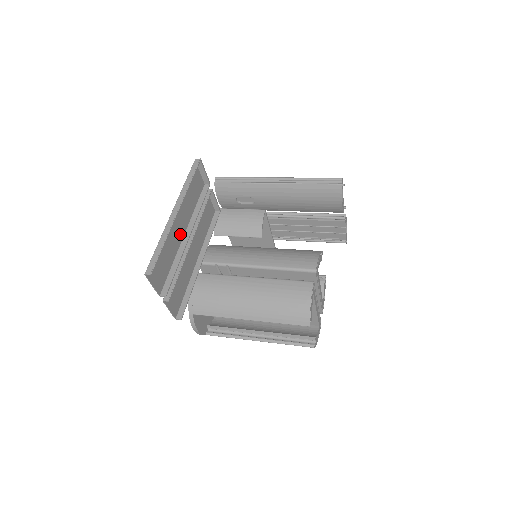
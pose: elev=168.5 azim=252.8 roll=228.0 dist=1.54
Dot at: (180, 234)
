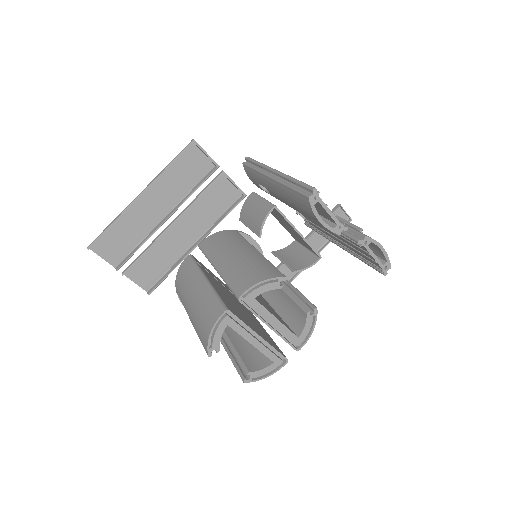
Dot at: (157, 216)
